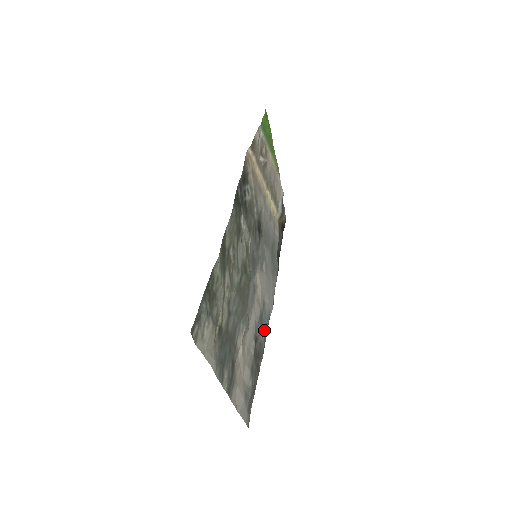
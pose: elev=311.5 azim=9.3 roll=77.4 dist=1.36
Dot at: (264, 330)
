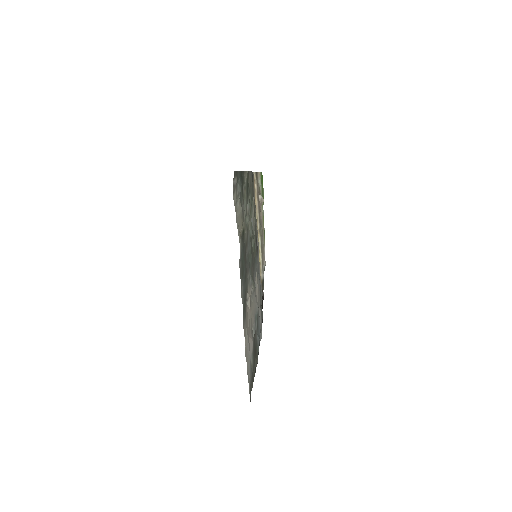
Dot at: (259, 337)
